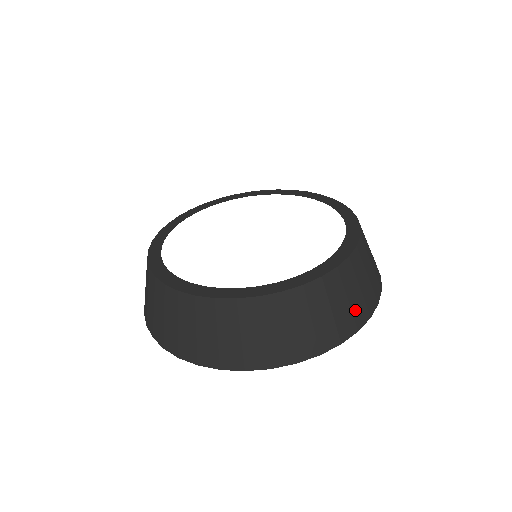
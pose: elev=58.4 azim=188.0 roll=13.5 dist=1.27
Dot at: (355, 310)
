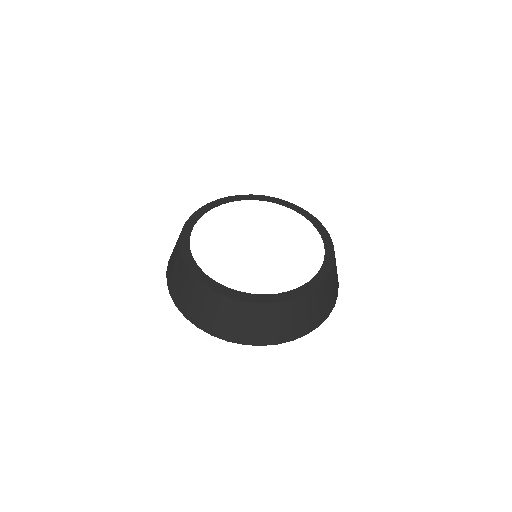
Dot at: (337, 283)
